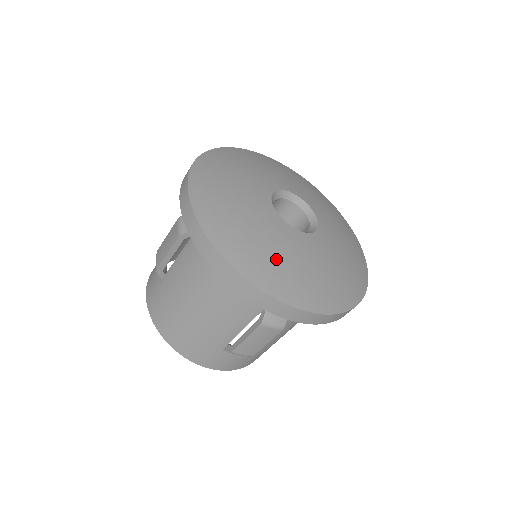
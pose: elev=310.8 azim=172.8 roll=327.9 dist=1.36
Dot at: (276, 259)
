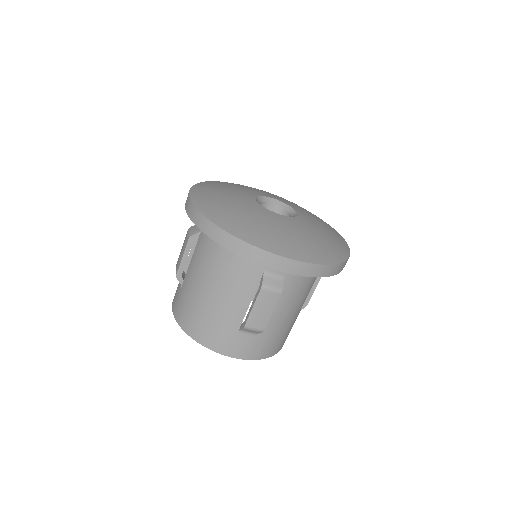
Dot at: (261, 227)
